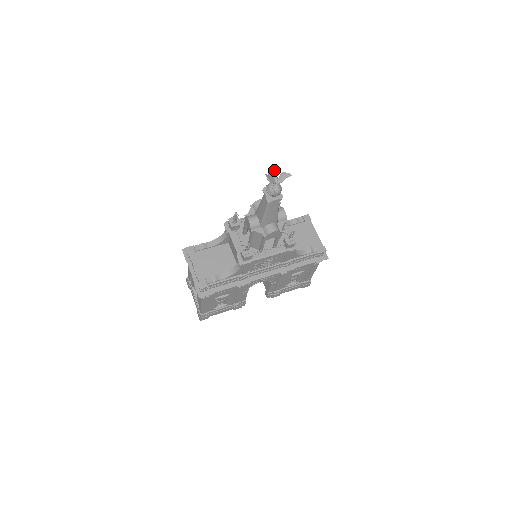
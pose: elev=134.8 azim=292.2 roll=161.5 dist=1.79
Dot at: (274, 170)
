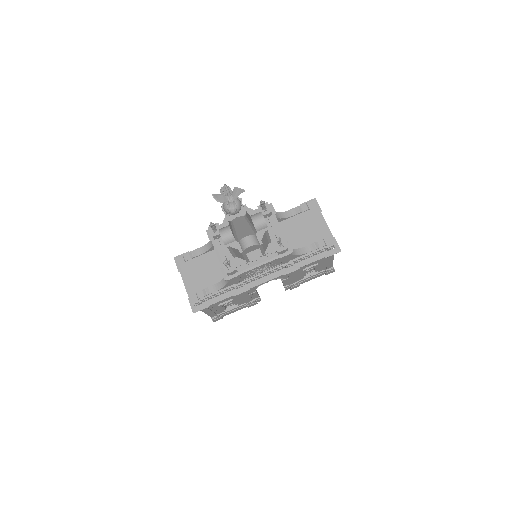
Dot at: occluded
